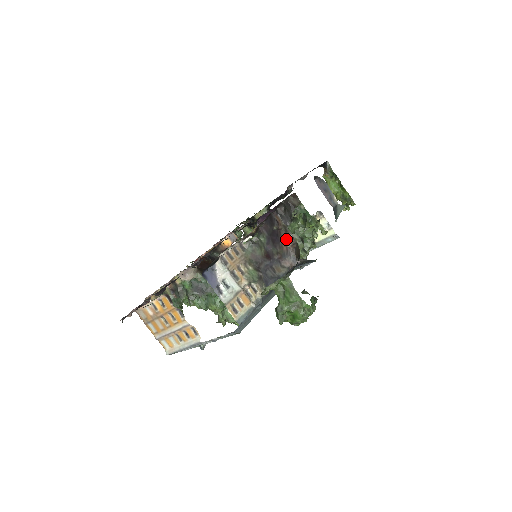
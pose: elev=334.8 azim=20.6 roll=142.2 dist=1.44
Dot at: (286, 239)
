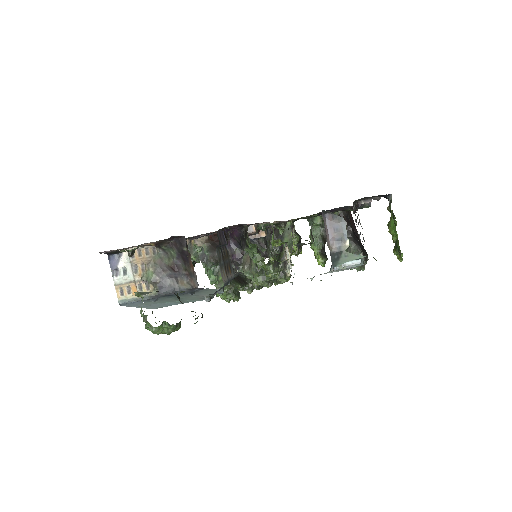
Dot at: occluded
